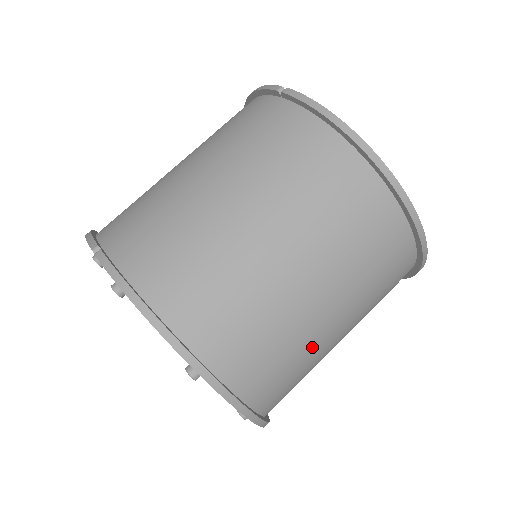
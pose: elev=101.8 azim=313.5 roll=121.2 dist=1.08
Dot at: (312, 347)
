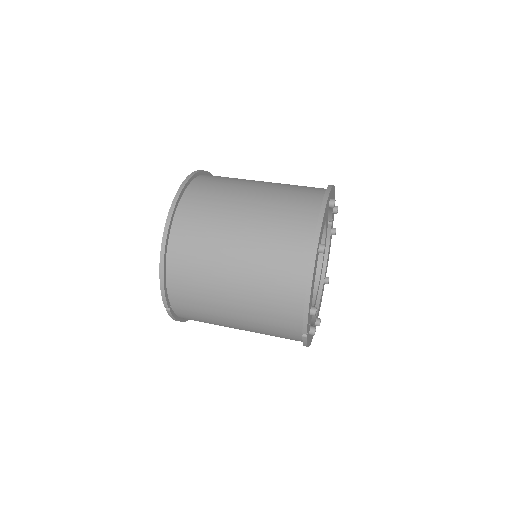
Dot at: (228, 205)
